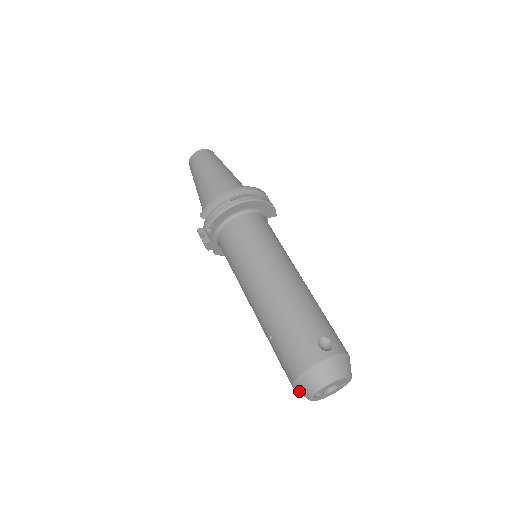
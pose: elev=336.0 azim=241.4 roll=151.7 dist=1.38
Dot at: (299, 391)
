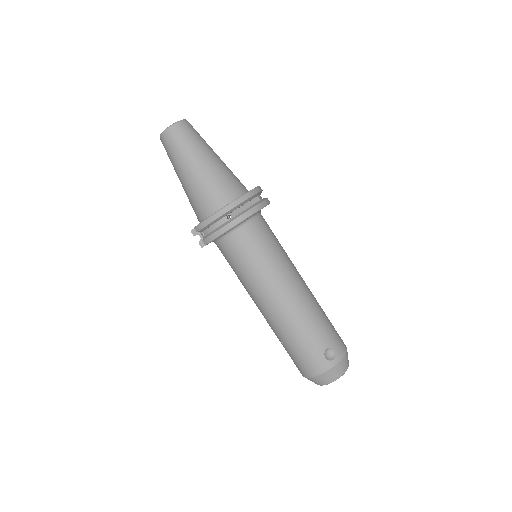
Dot at: occluded
